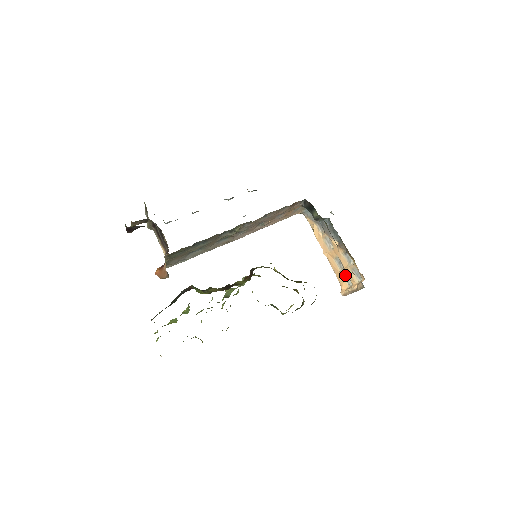
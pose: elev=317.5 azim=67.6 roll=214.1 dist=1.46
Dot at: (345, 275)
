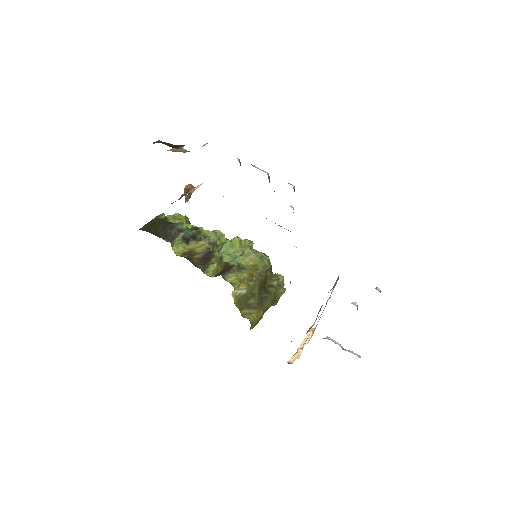
Dot at: occluded
